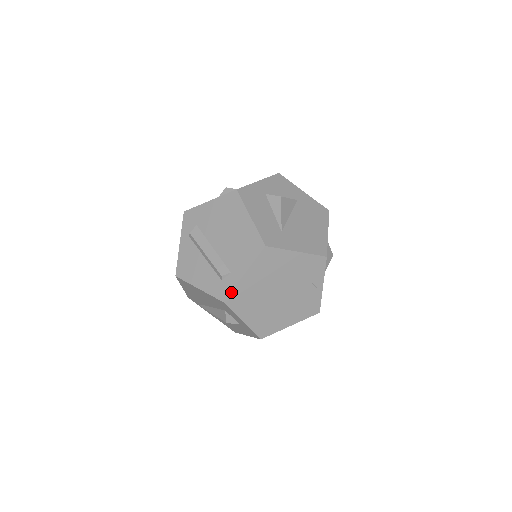
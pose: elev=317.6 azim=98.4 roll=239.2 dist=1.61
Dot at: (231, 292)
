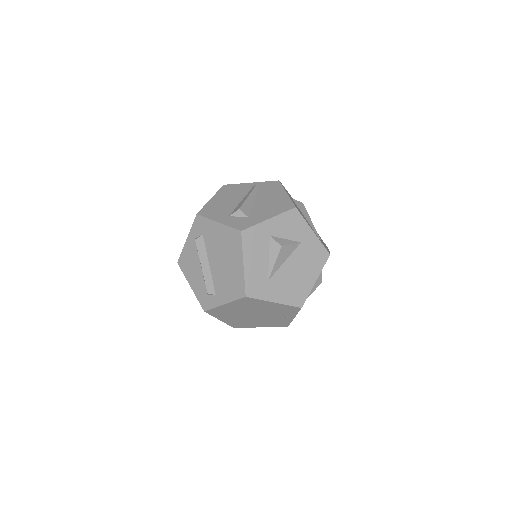
Dot at: (211, 309)
